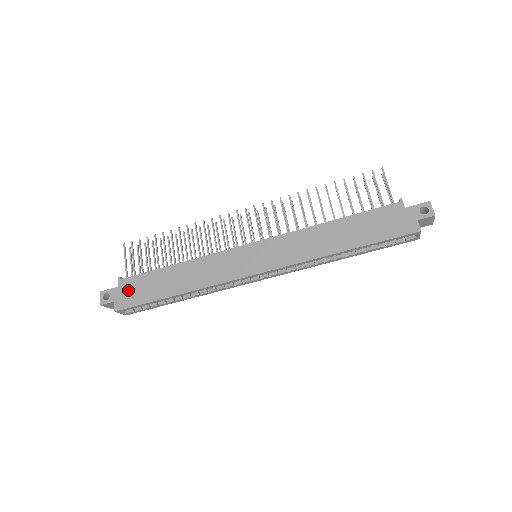
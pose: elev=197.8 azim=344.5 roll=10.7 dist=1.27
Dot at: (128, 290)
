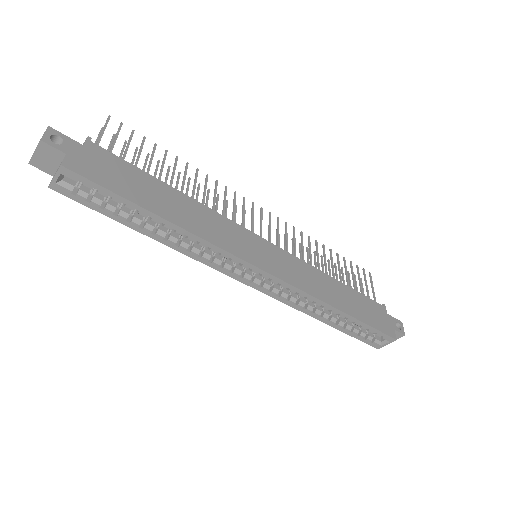
Dot at: (97, 160)
